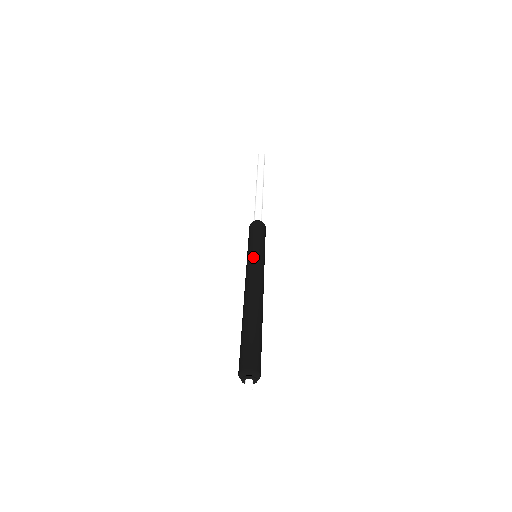
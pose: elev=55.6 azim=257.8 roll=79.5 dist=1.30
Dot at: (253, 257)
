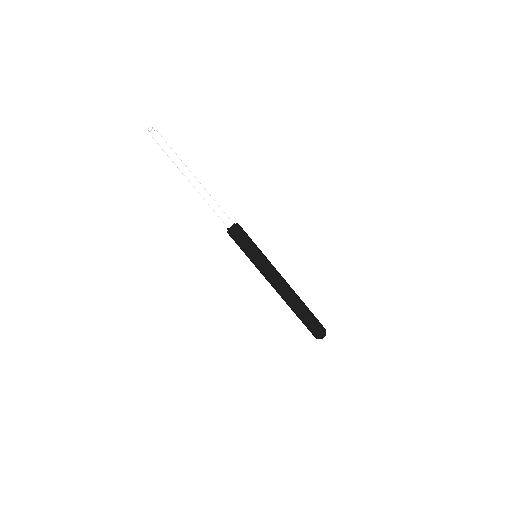
Dot at: (257, 267)
